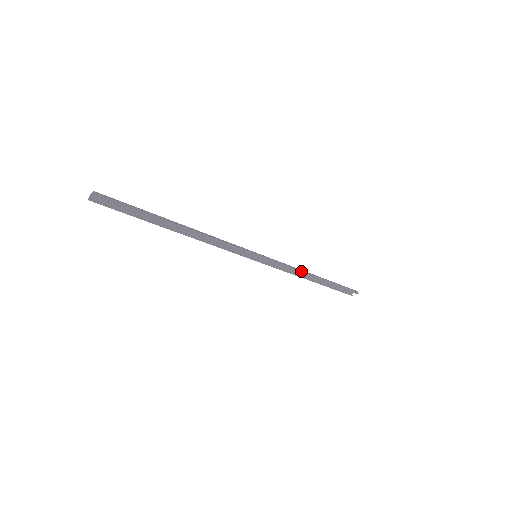
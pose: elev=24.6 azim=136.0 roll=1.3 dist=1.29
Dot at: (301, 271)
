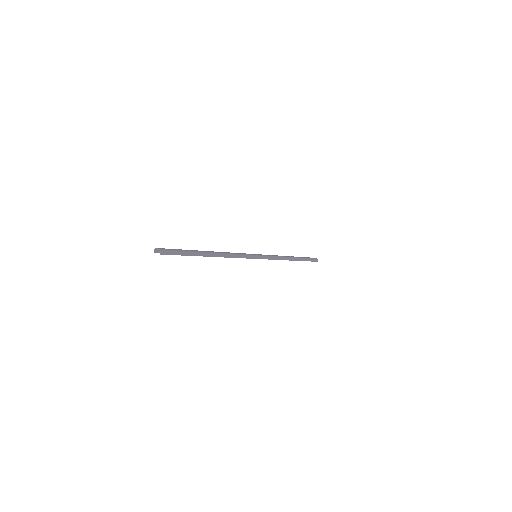
Dot at: (284, 259)
